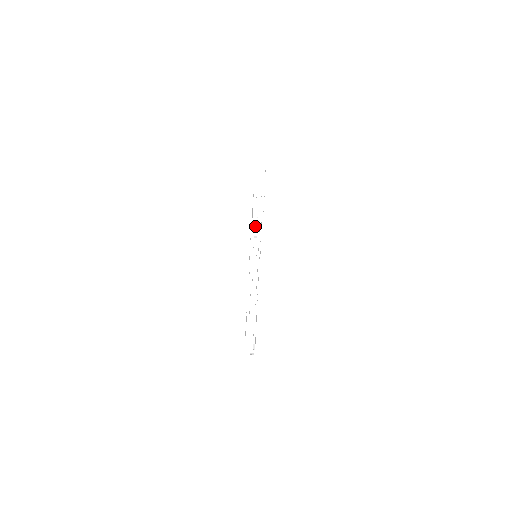
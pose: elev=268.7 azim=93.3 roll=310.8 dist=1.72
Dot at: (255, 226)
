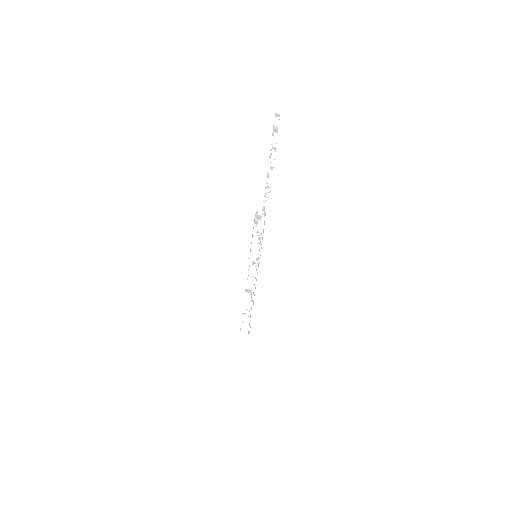
Dot at: occluded
